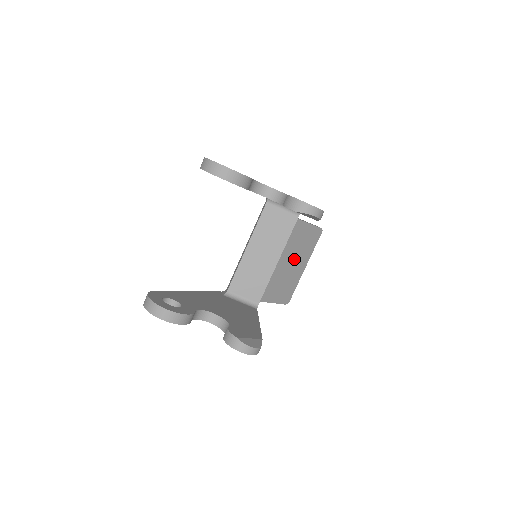
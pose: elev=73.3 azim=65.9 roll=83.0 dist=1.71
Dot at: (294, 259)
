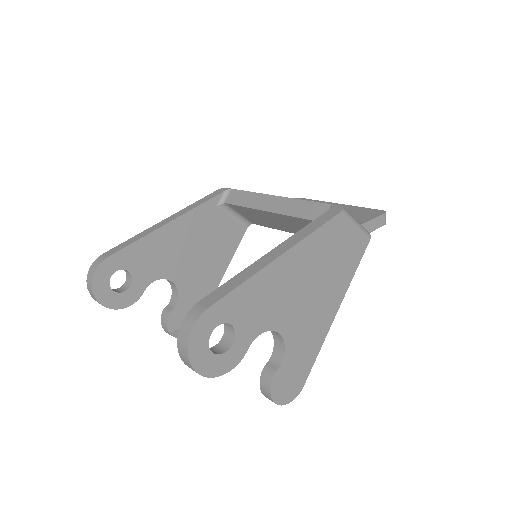
Dot at: occluded
